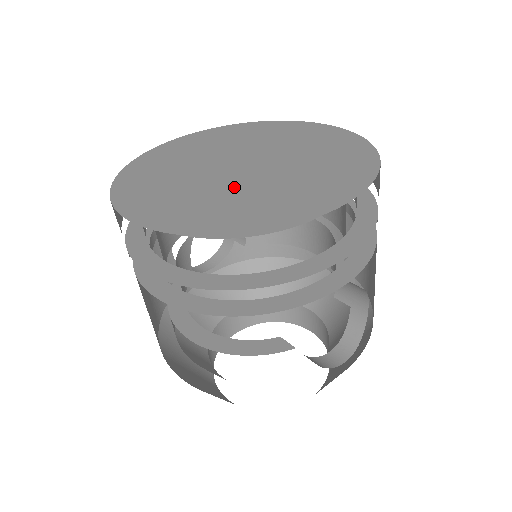
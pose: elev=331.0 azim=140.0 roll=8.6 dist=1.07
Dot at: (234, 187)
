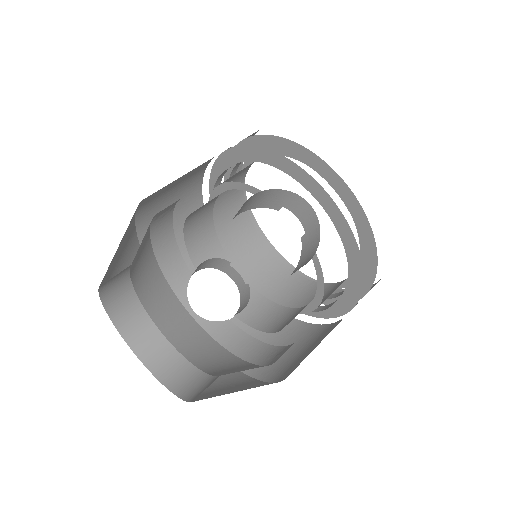
Dot at: occluded
